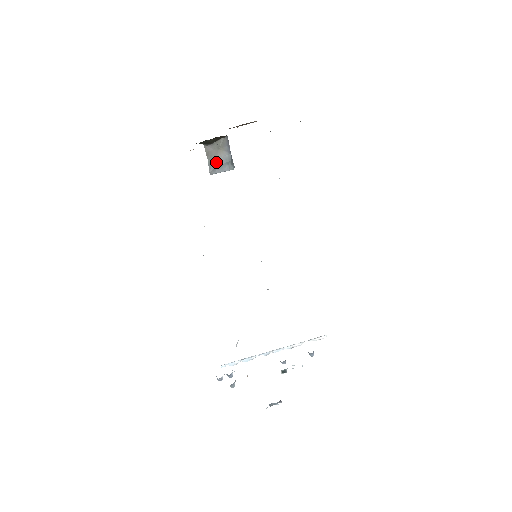
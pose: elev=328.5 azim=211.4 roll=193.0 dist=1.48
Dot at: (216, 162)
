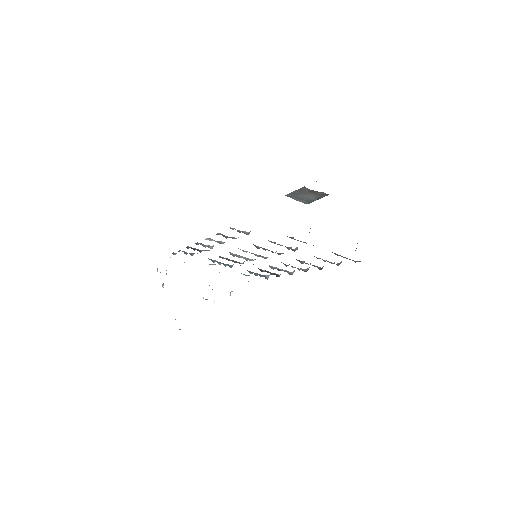
Dot at: (300, 195)
